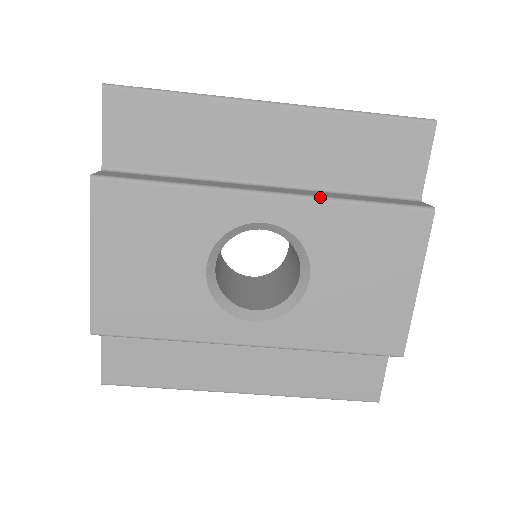
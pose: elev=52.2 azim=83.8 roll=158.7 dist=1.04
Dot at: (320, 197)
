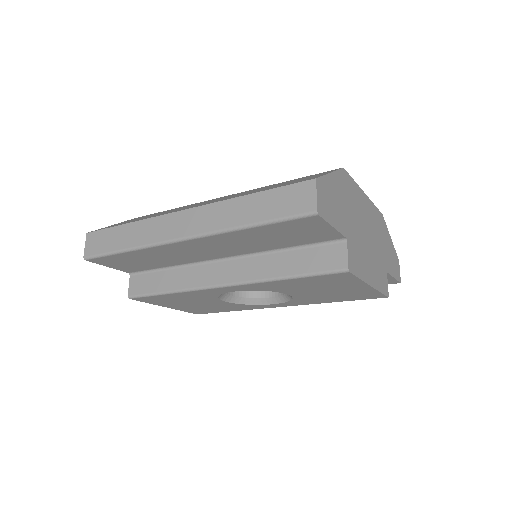
Dot at: (257, 282)
